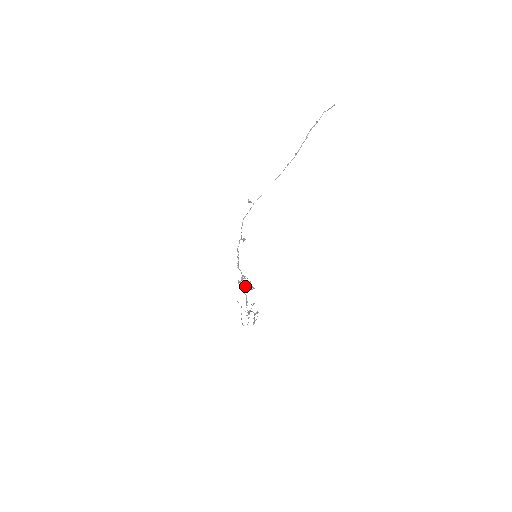
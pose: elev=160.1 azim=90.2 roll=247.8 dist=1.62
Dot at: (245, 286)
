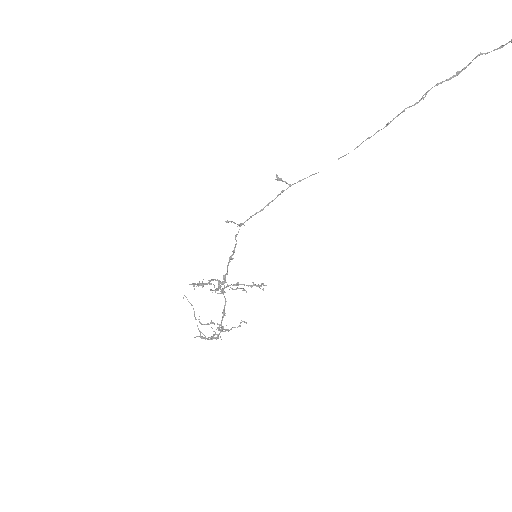
Dot at: occluded
